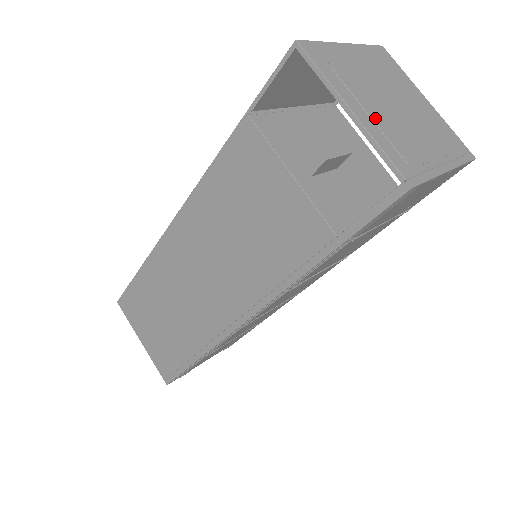
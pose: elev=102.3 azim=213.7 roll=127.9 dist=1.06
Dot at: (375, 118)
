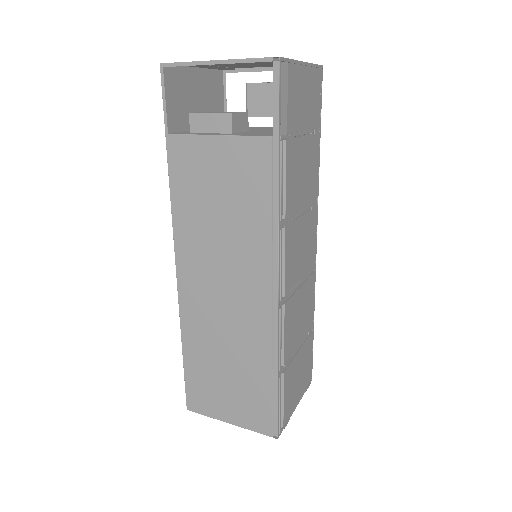
Dot at: occluded
